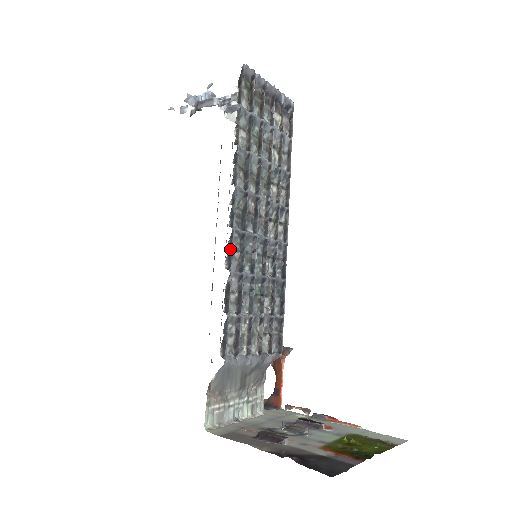
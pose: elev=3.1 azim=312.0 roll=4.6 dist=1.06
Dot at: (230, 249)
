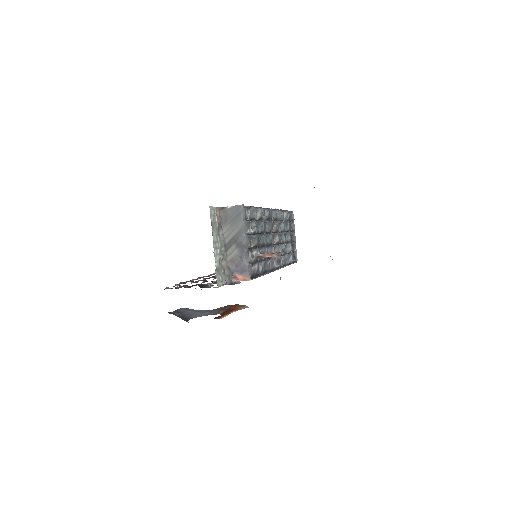
Dot at: (265, 208)
